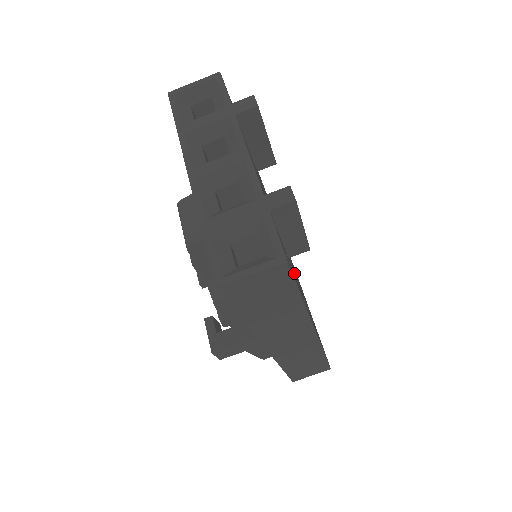
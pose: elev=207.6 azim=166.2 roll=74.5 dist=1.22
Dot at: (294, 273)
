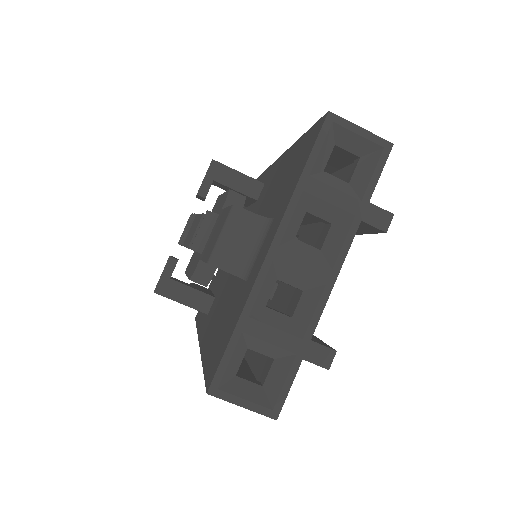
Dot at: occluded
